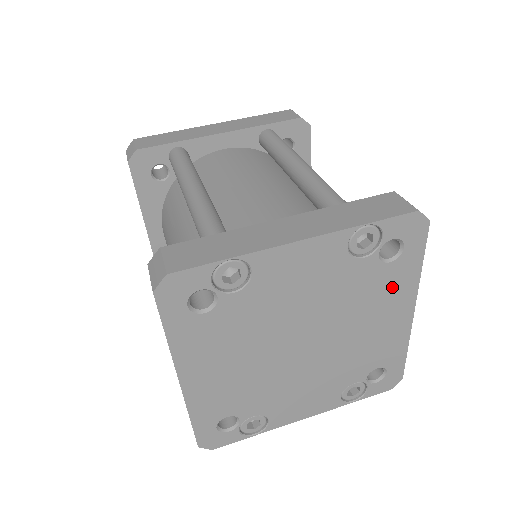
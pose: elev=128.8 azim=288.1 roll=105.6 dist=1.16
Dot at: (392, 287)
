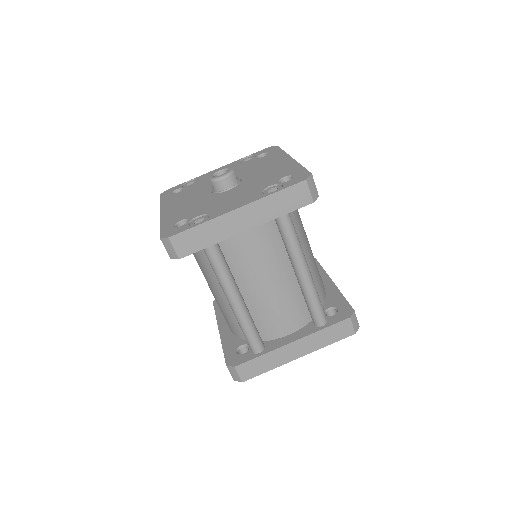
Dot at: occluded
